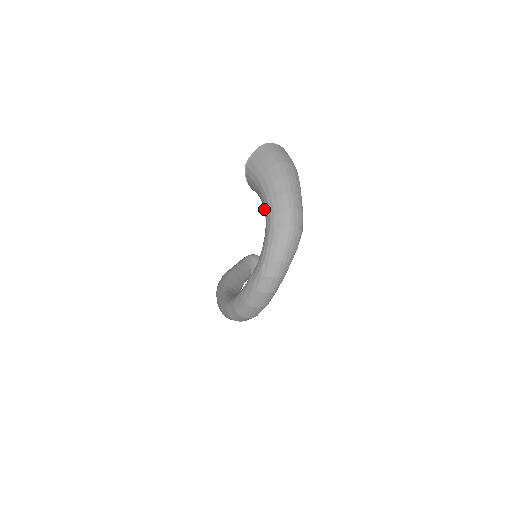
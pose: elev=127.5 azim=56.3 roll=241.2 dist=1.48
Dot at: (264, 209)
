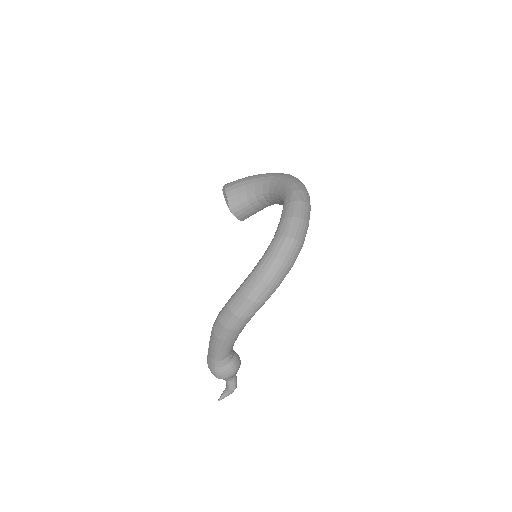
Dot at: (260, 188)
